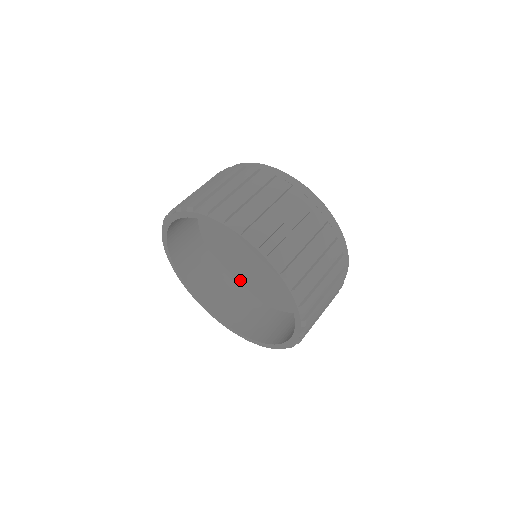
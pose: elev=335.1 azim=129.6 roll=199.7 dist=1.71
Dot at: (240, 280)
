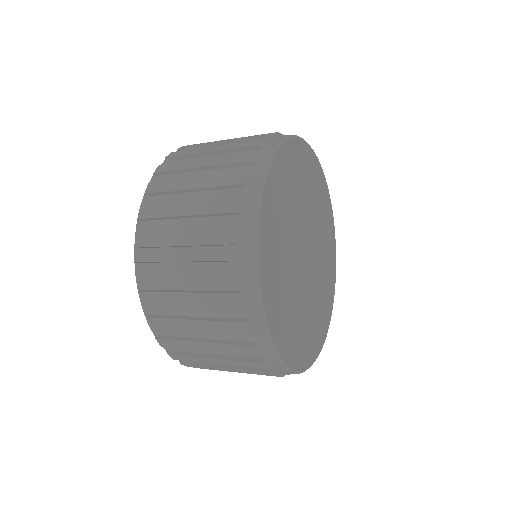
Dot at: occluded
